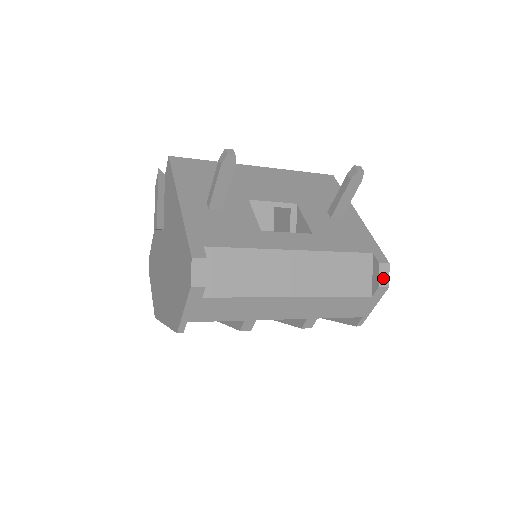
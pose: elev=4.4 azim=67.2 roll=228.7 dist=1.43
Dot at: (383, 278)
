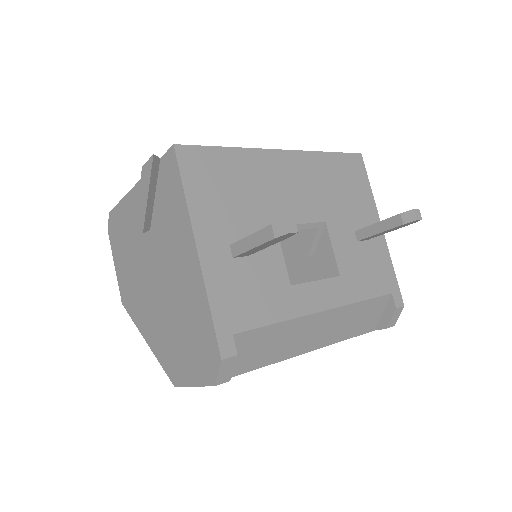
Dot at: (393, 320)
